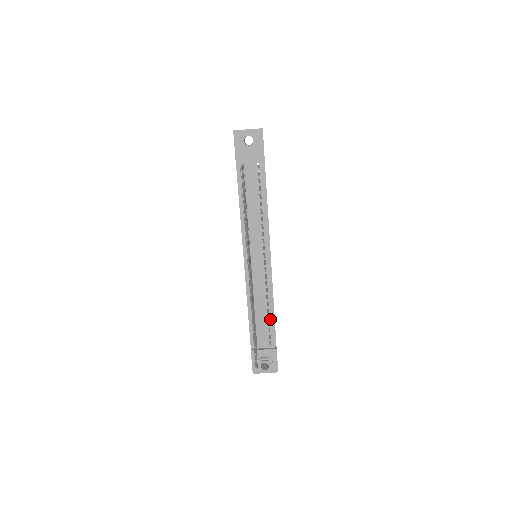
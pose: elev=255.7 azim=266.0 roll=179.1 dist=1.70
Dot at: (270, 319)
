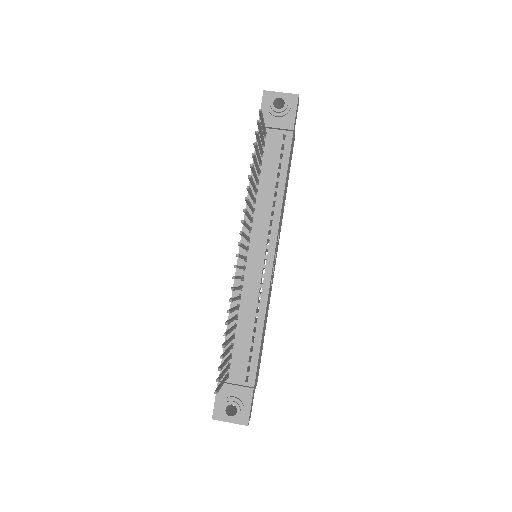
Dot at: (254, 343)
